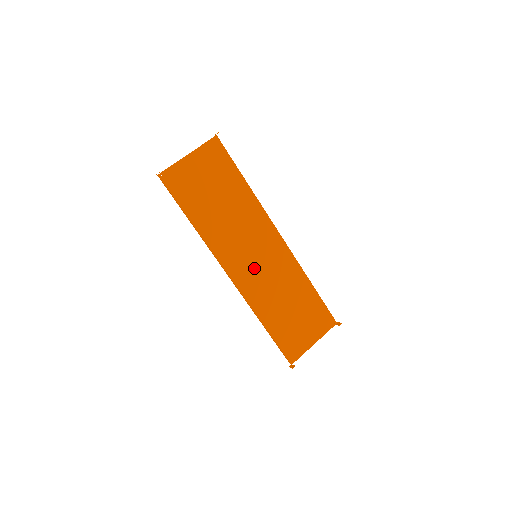
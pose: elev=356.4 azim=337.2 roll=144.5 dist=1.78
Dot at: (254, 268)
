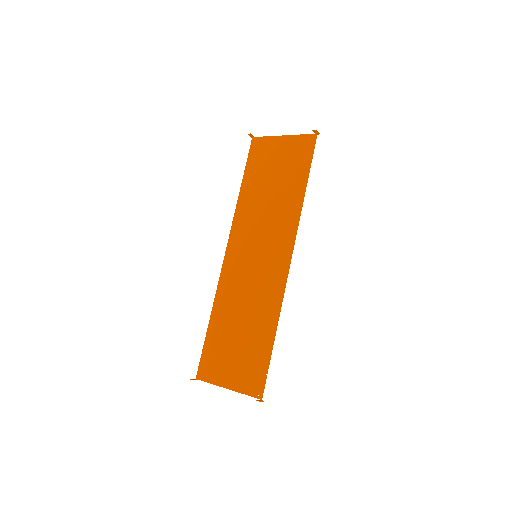
Dot at: (246, 264)
